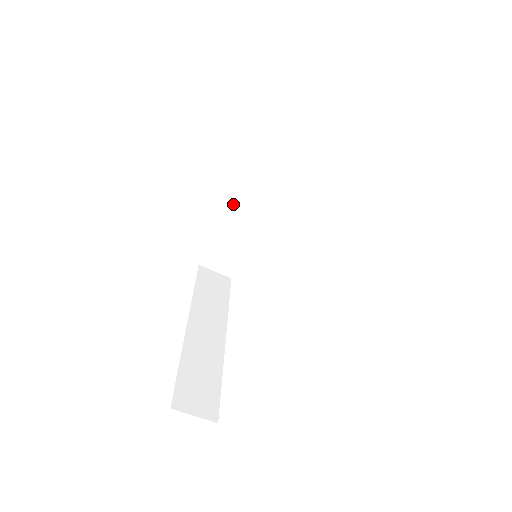
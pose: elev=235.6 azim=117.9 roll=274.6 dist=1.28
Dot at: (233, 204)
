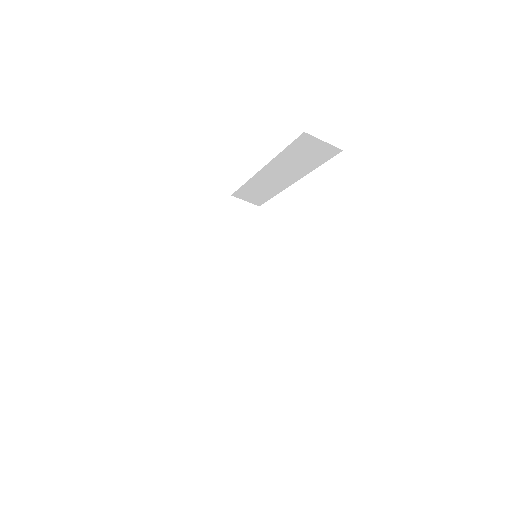
Dot at: (256, 173)
